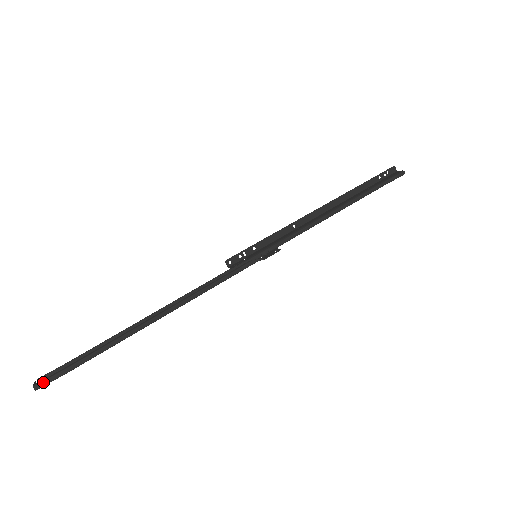
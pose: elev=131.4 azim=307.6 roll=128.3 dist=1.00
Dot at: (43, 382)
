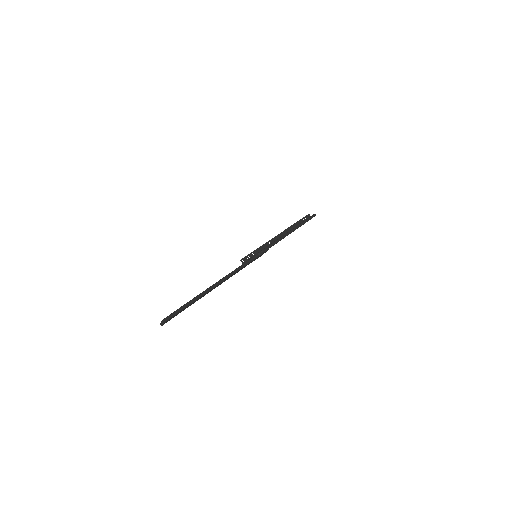
Dot at: (167, 317)
